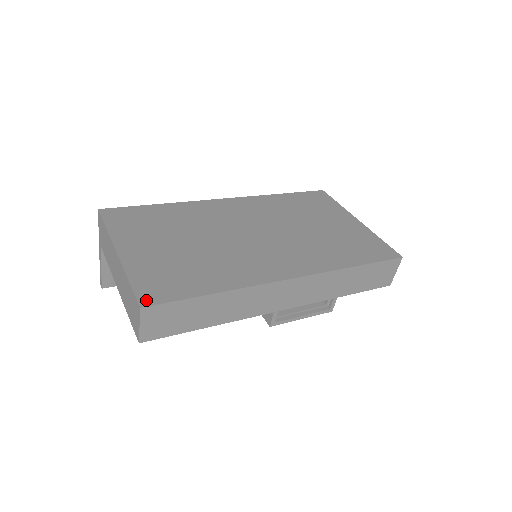
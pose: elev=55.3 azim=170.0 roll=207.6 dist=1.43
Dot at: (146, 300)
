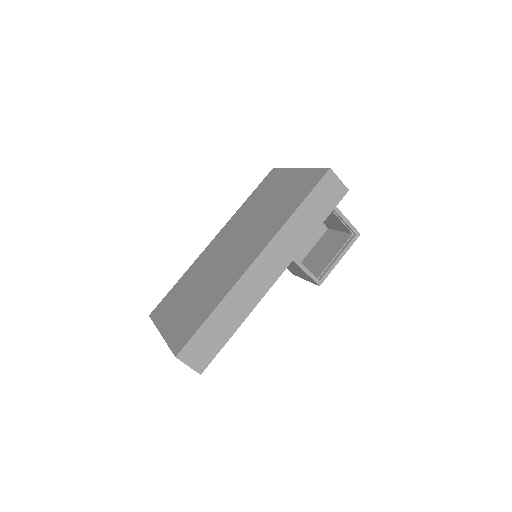
Dot at: (177, 350)
